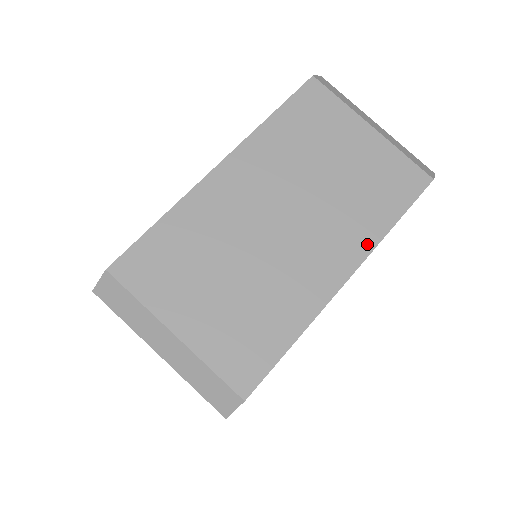
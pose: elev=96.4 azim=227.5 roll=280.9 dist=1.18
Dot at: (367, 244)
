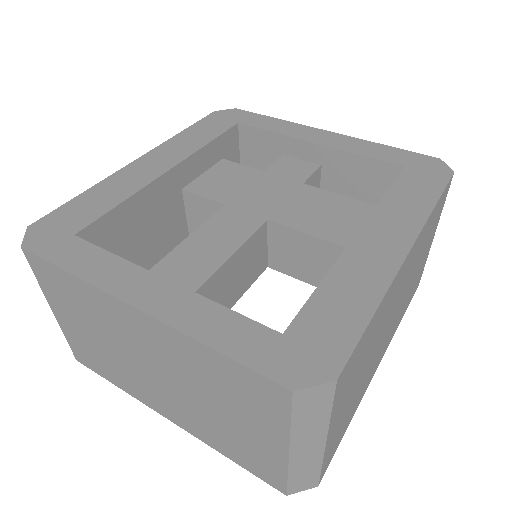
Dot at: (392, 336)
